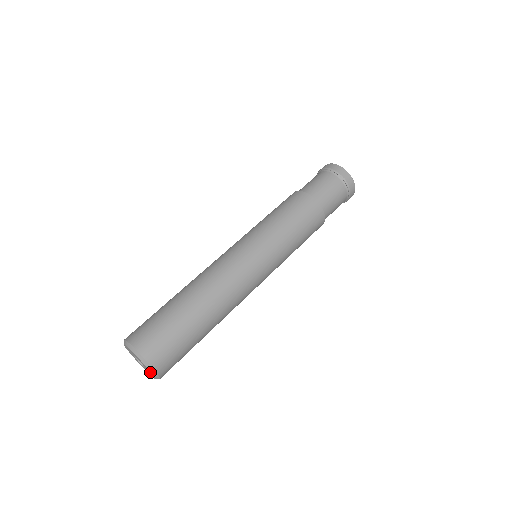
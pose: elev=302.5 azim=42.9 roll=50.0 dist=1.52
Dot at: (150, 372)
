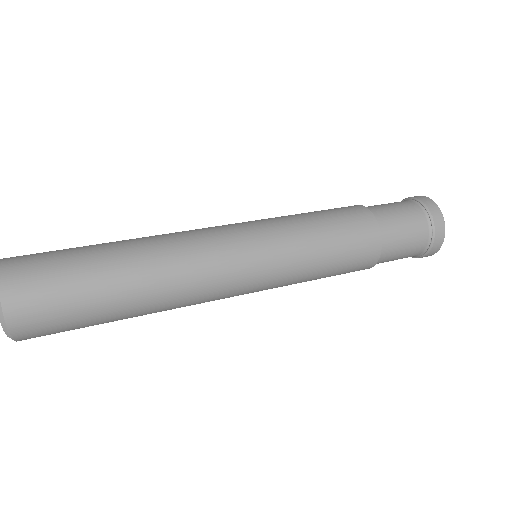
Dot at: out of frame
